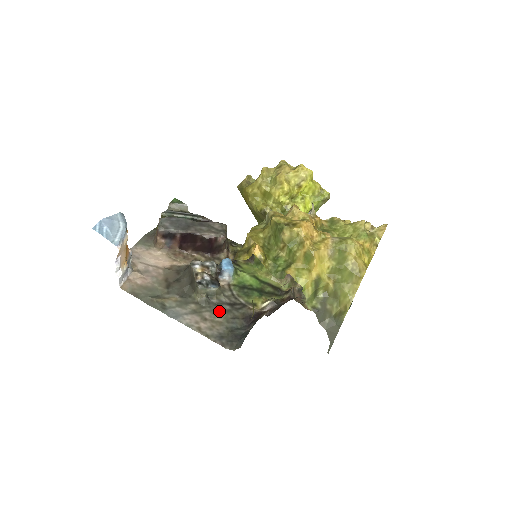
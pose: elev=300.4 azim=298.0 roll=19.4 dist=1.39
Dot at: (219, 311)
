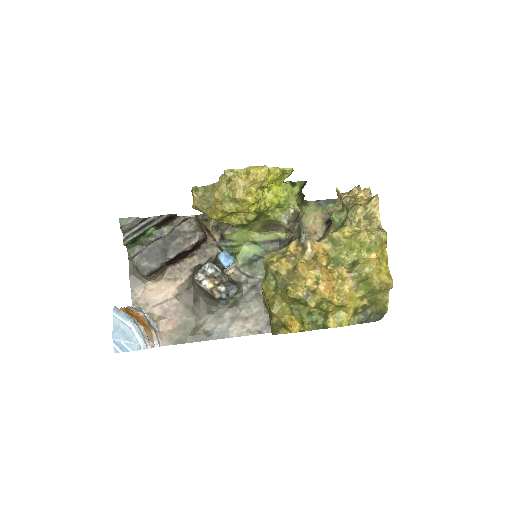
Dot at: (250, 302)
